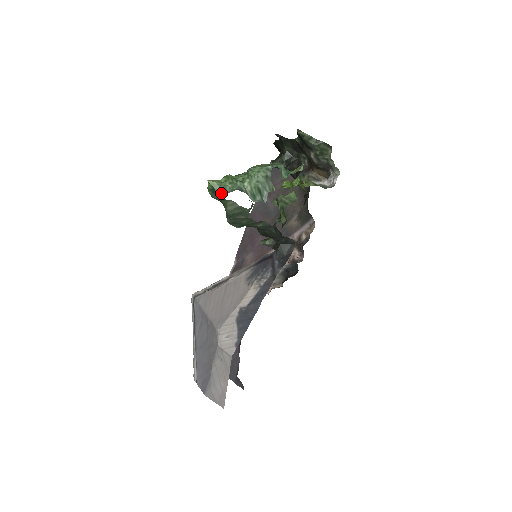
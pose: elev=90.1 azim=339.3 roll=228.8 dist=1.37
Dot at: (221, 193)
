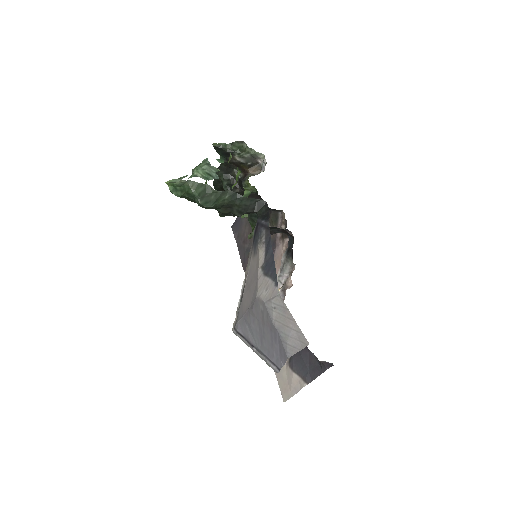
Dot at: (179, 181)
